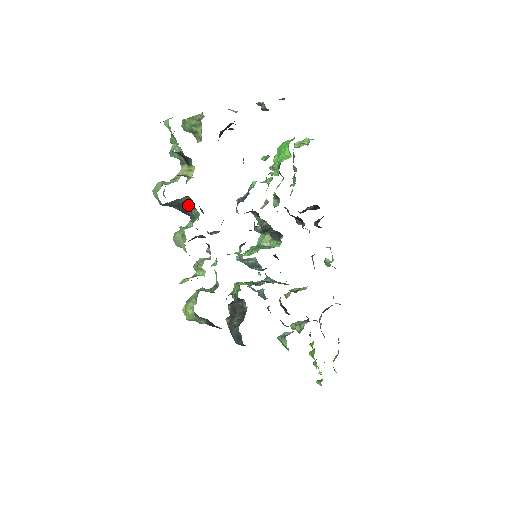
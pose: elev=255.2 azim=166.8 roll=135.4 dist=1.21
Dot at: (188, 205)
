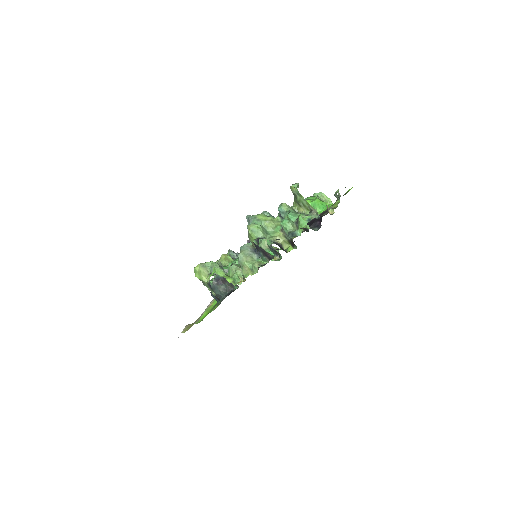
Dot at: (267, 255)
